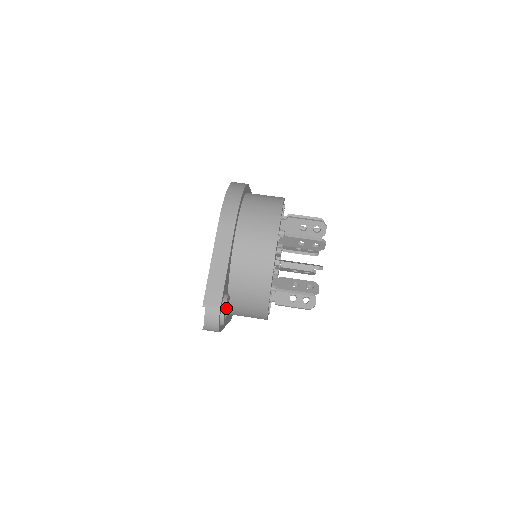
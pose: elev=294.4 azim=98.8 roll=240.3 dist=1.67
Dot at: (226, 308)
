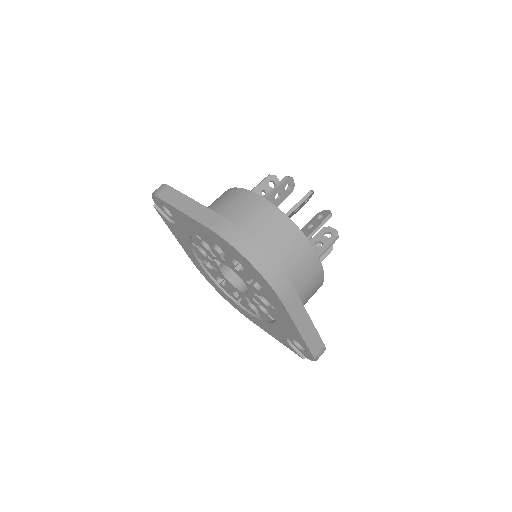
Dot at: occluded
